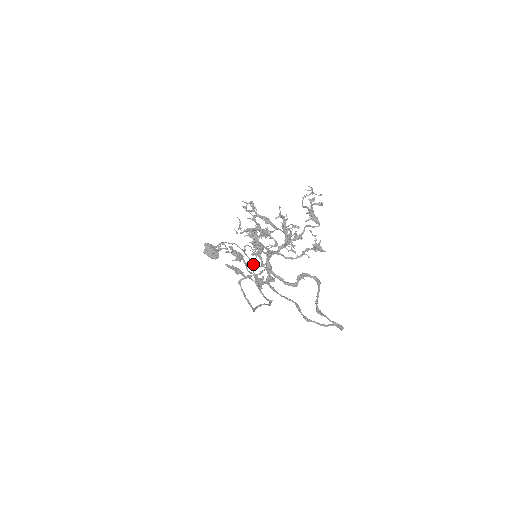
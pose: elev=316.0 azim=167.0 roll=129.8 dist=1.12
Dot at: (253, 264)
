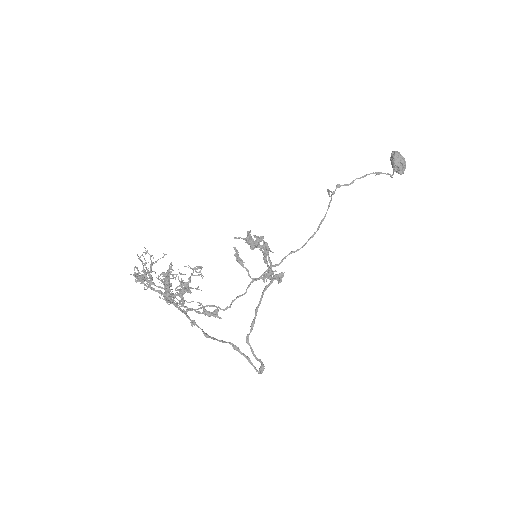
Dot at: occluded
